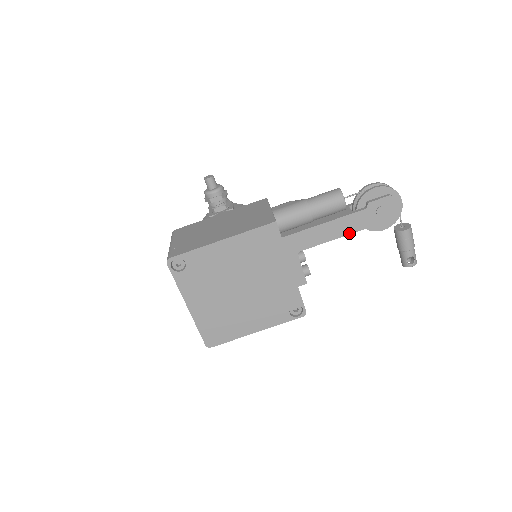
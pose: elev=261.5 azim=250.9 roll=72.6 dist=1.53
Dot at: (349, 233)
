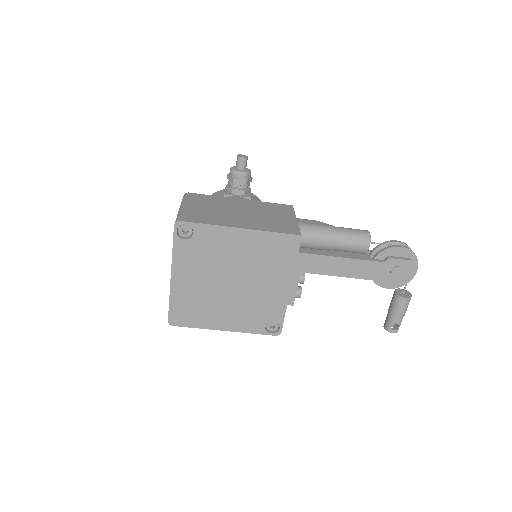
Dot at: (357, 277)
